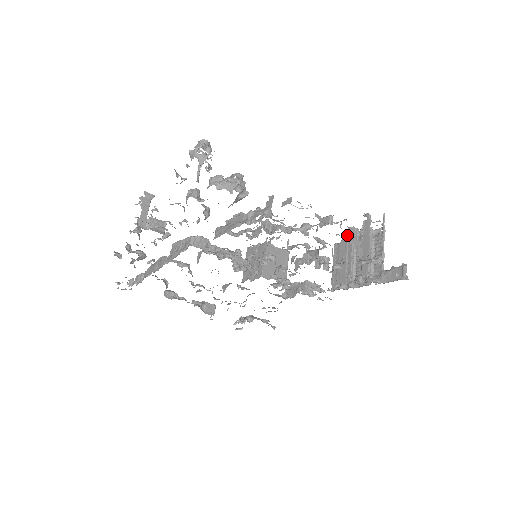
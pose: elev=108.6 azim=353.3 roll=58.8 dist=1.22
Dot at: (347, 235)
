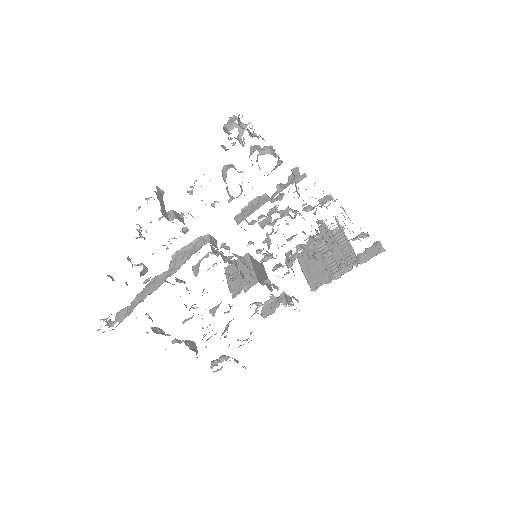
Dot at: occluded
